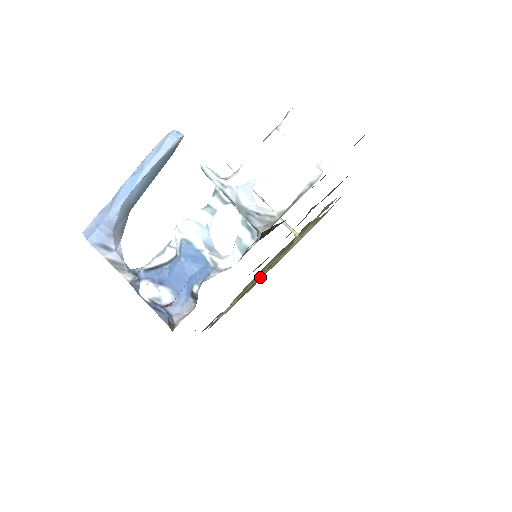
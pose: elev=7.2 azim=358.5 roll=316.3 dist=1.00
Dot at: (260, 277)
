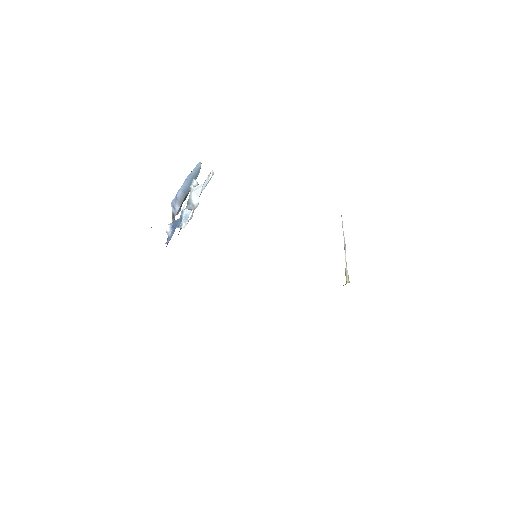
Dot at: occluded
